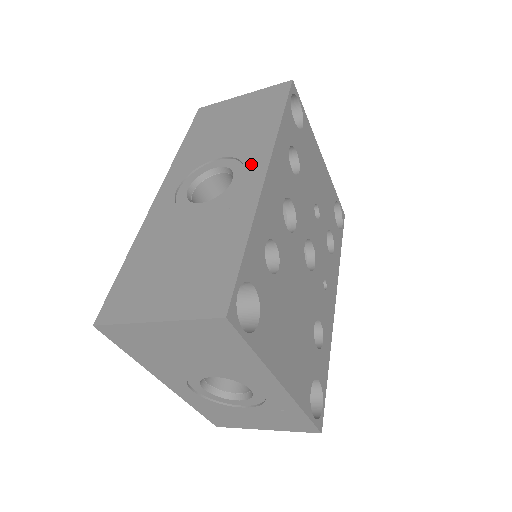
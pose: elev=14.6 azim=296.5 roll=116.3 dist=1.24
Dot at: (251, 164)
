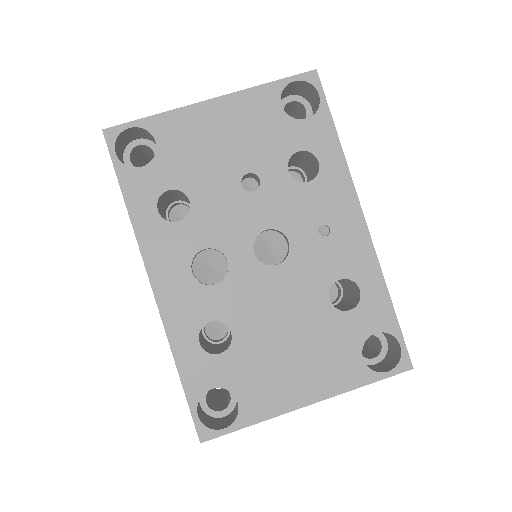
Dot at: occluded
